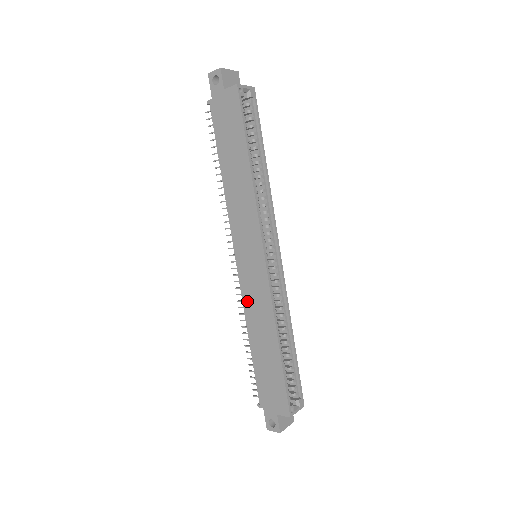
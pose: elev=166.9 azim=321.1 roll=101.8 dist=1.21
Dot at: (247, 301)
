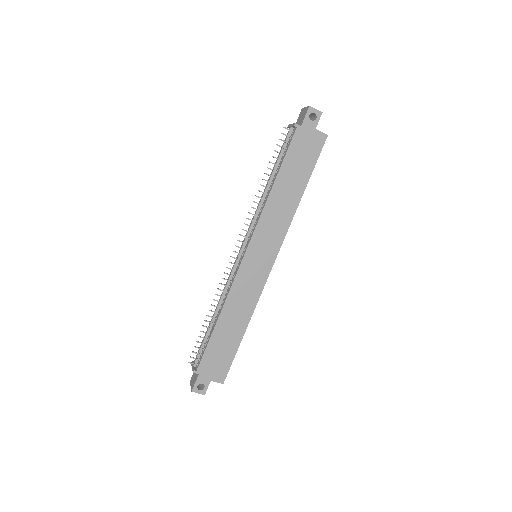
Dot at: (236, 289)
